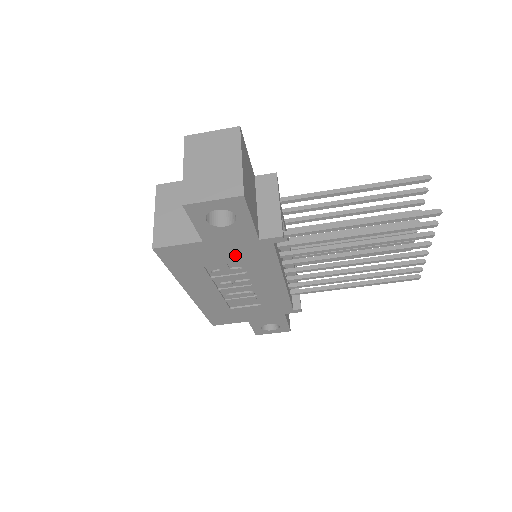
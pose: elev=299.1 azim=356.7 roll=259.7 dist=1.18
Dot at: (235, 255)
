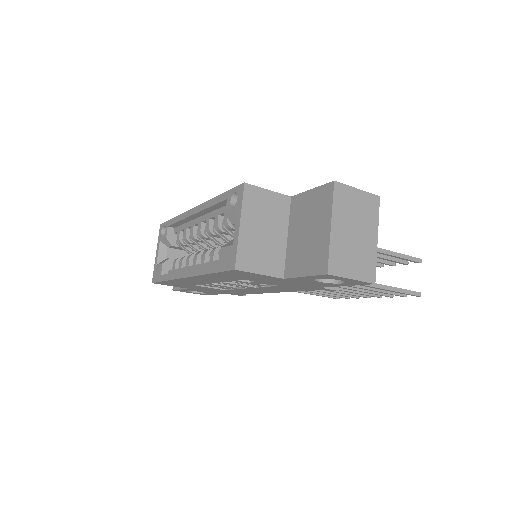
Dot at: (283, 284)
